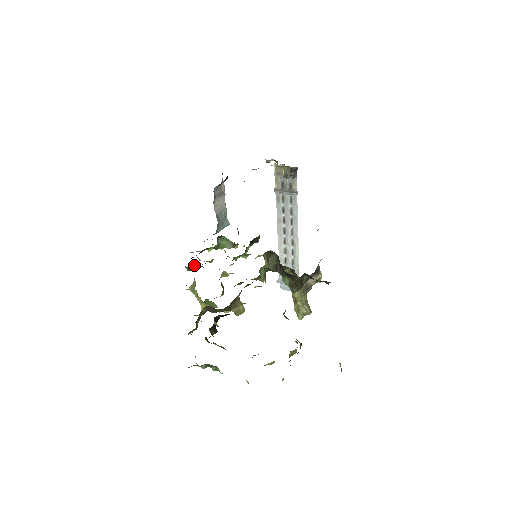
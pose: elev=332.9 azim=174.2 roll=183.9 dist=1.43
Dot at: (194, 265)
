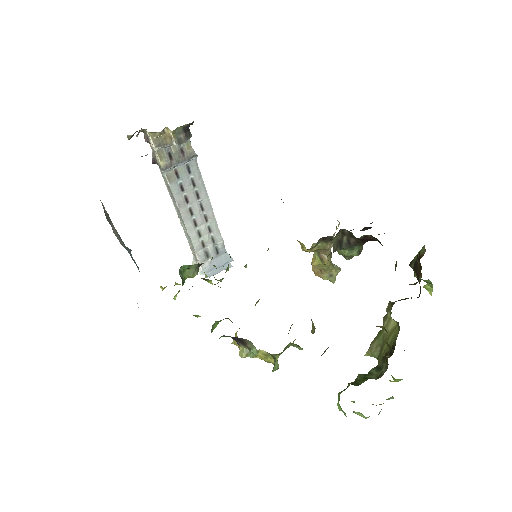
Dot at: (212, 327)
